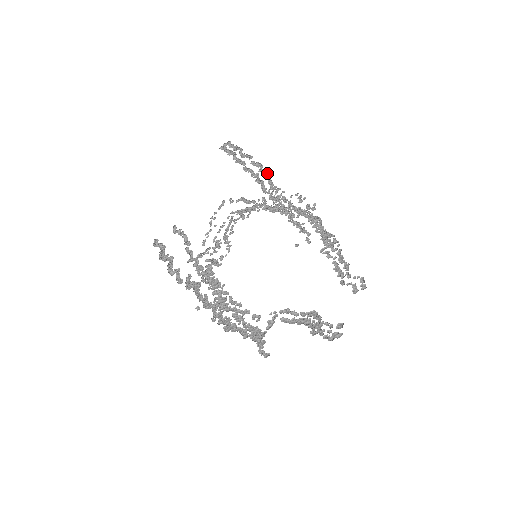
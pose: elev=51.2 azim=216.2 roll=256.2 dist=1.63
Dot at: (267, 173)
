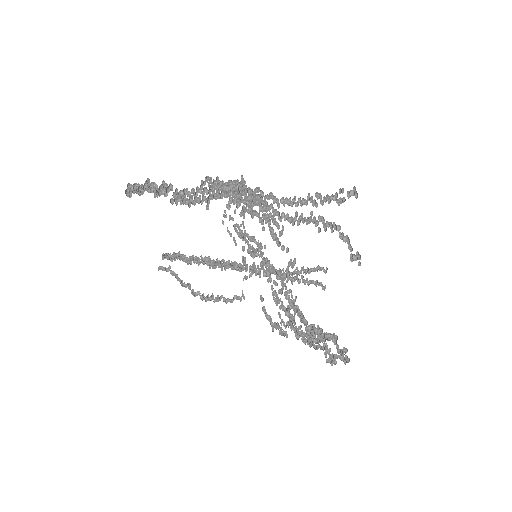
Dot at: (201, 202)
